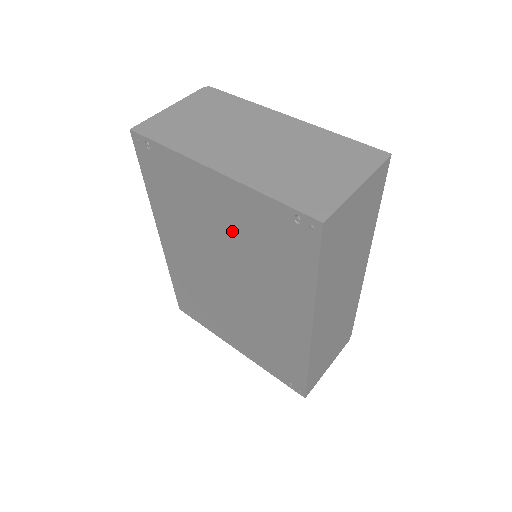
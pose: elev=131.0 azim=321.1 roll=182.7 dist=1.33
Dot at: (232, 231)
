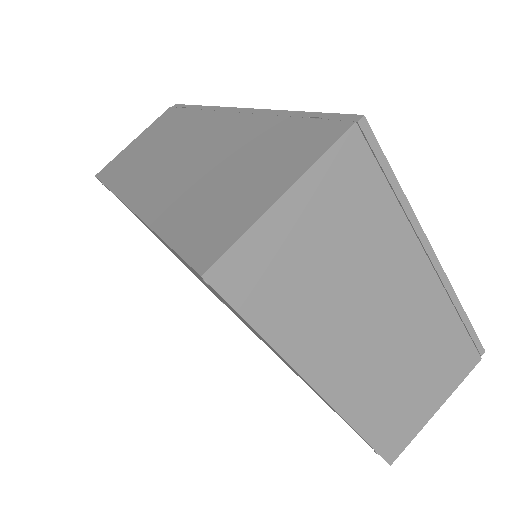
Dot at: occluded
